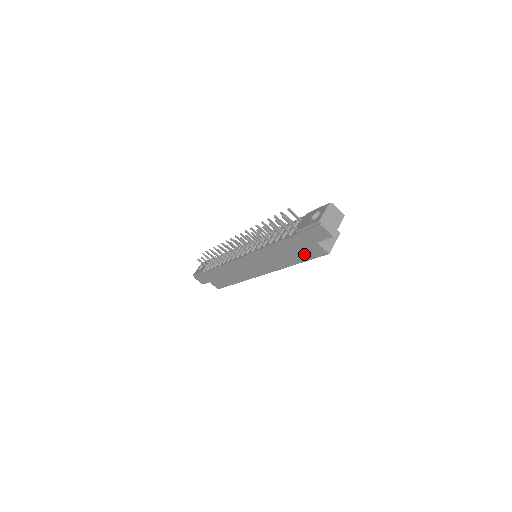
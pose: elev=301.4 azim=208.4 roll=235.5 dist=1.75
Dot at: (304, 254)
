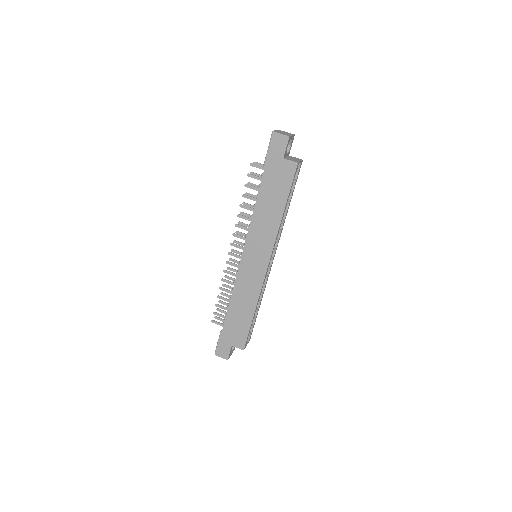
Dot at: (282, 187)
